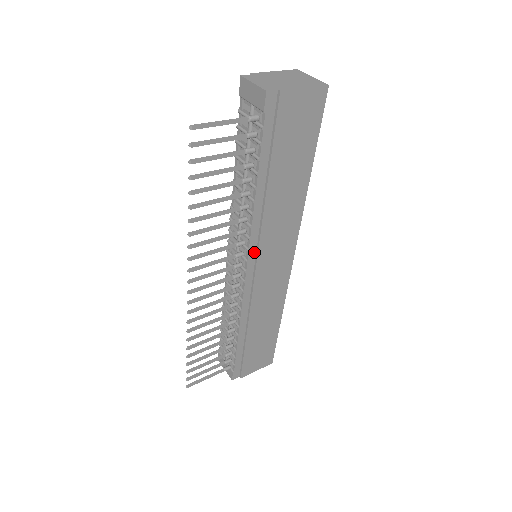
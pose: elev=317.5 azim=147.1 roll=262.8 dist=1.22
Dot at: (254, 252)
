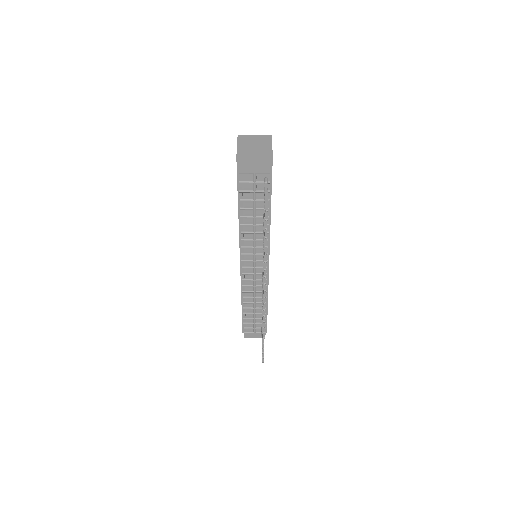
Dot at: occluded
